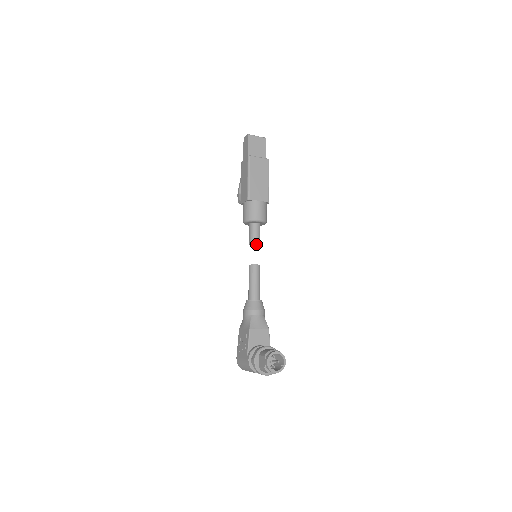
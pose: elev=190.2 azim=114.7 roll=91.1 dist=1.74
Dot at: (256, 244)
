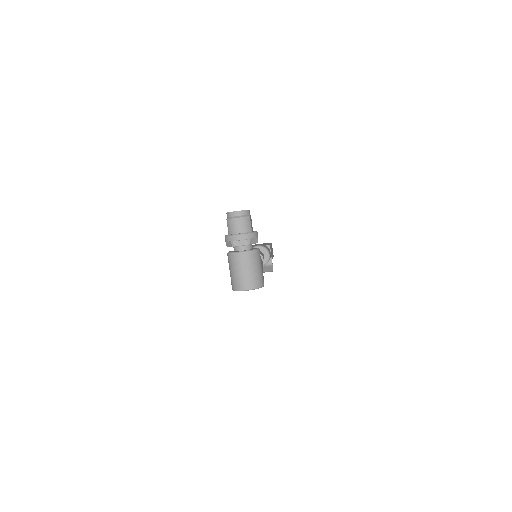
Dot at: occluded
